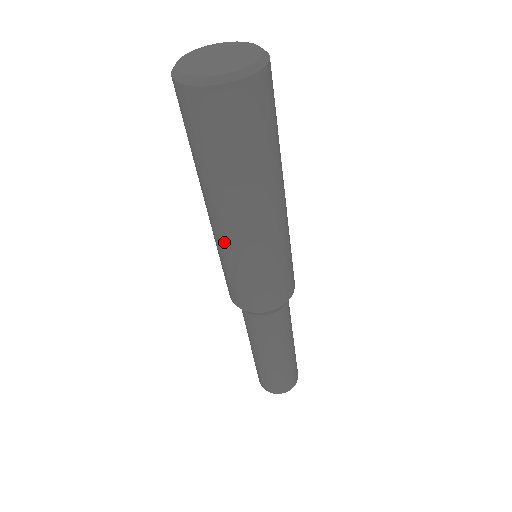
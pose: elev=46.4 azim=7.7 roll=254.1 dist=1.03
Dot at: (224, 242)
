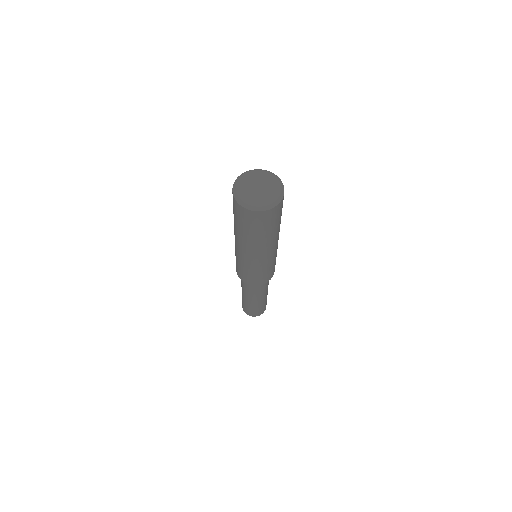
Dot at: (244, 258)
